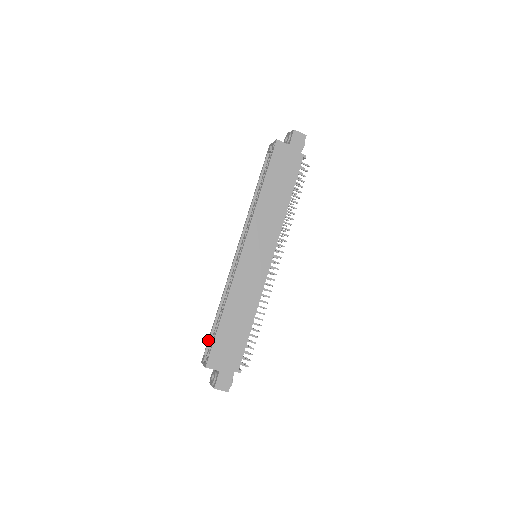
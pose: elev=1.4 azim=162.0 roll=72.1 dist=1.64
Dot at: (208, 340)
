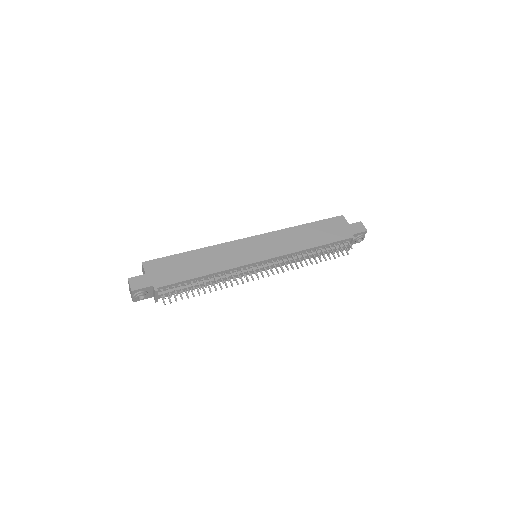
Dot at: occluded
